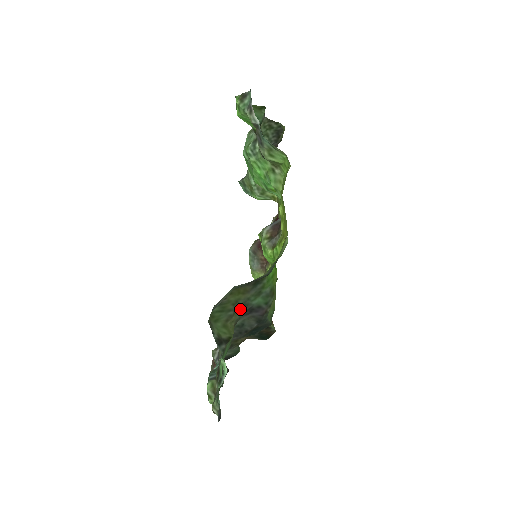
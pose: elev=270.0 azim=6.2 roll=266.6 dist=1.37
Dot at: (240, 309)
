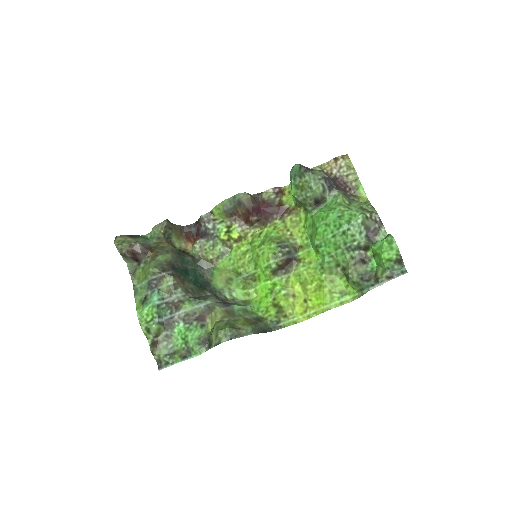
Dot at: (228, 314)
